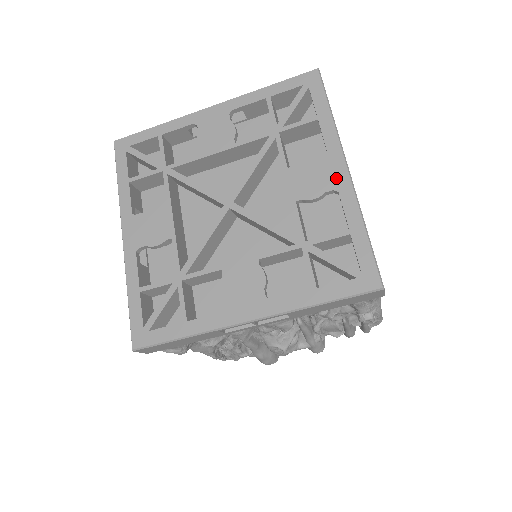
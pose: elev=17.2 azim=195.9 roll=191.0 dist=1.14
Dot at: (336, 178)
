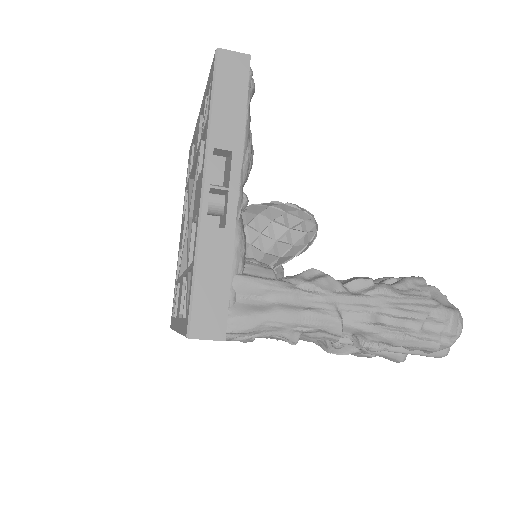
Dot at: (199, 199)
